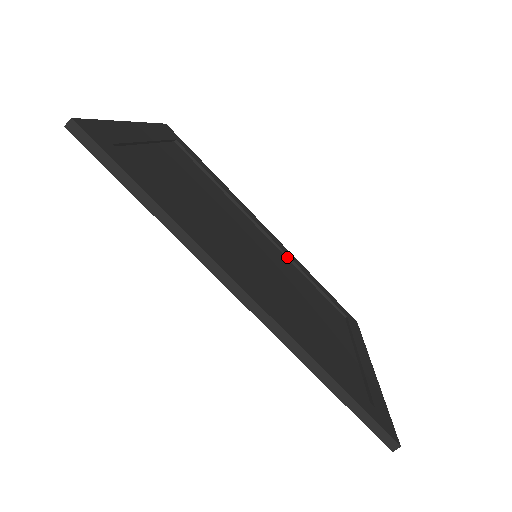
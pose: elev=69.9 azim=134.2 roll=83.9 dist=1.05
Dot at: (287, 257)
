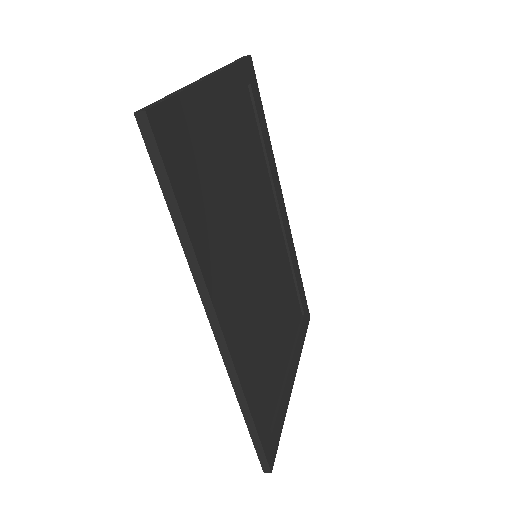
Dot at: (286, 245)
